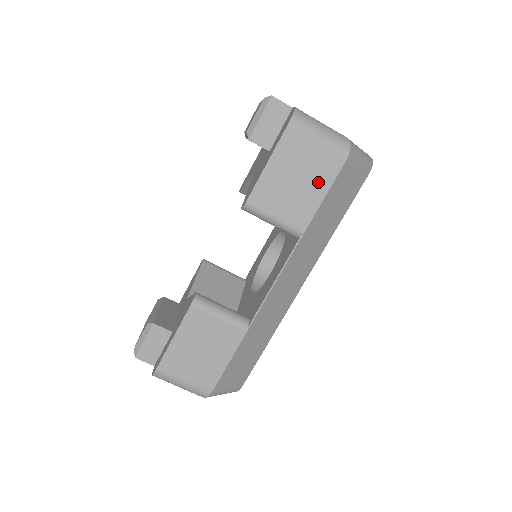
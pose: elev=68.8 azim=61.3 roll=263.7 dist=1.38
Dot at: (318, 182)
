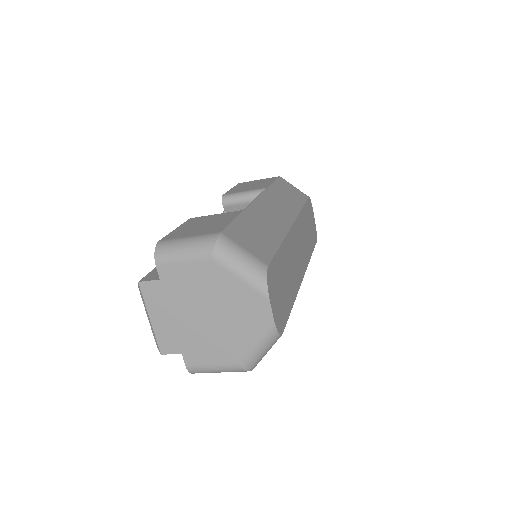
Dot at: occluded
